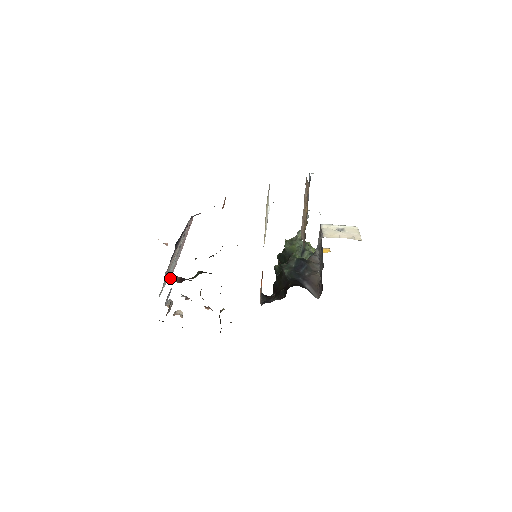
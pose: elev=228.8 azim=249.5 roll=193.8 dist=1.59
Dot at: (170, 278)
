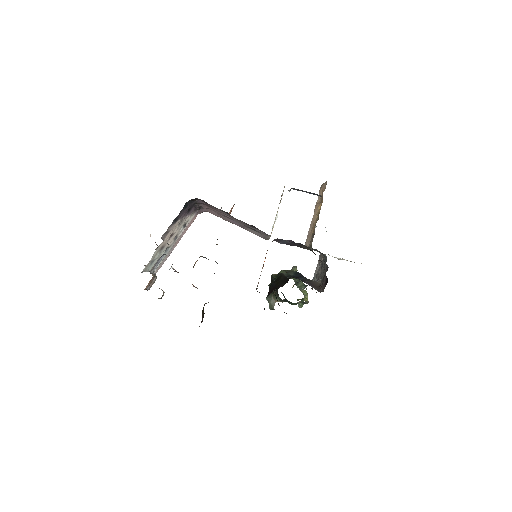
Dot at: occluded
